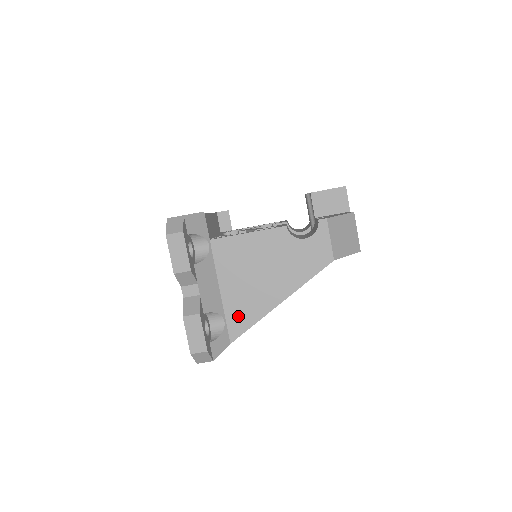
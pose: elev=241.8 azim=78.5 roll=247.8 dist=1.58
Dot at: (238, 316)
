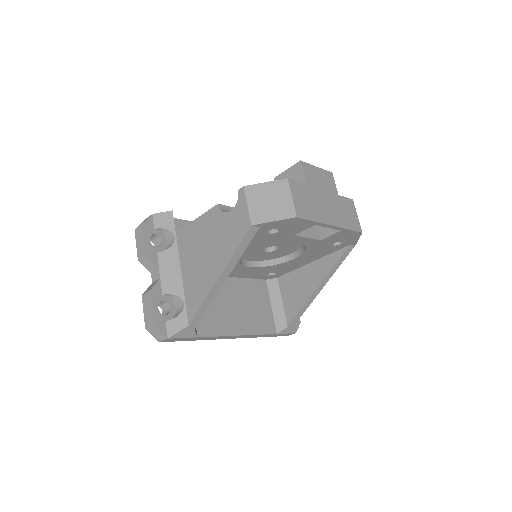
Dot at: (192, 297)
